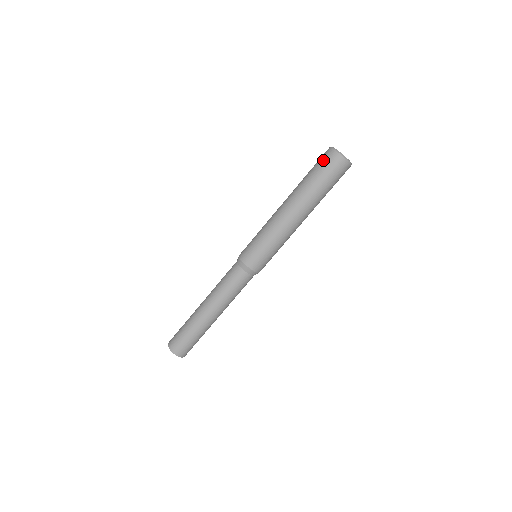
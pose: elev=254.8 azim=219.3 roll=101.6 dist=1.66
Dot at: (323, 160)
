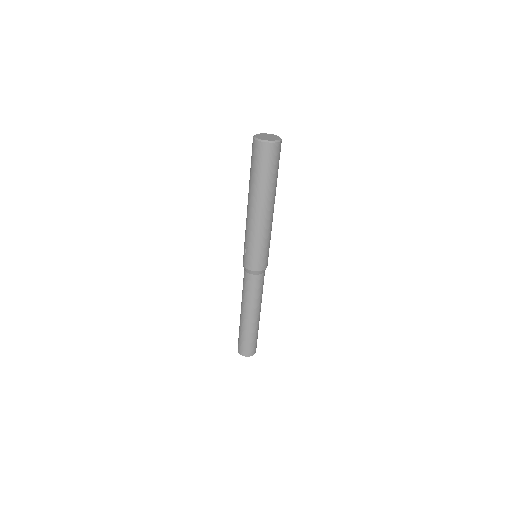
Dot at: (263, 157)
